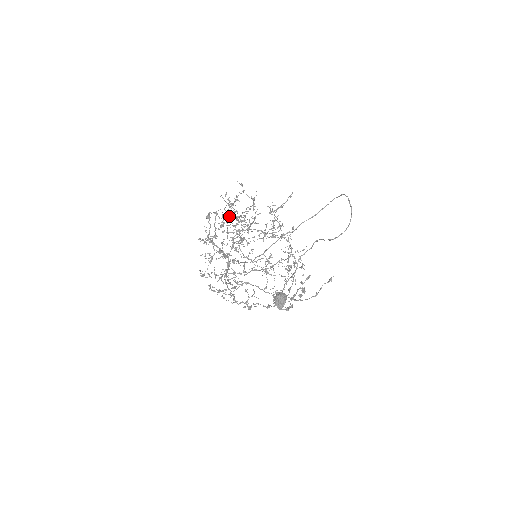
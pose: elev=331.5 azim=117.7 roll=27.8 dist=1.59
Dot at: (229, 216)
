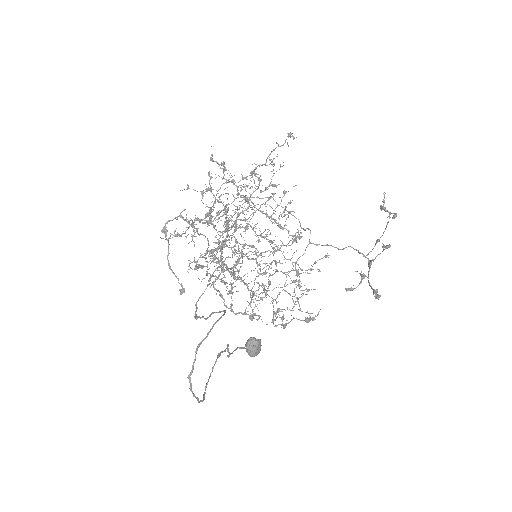
Dot at: (195, 220)
